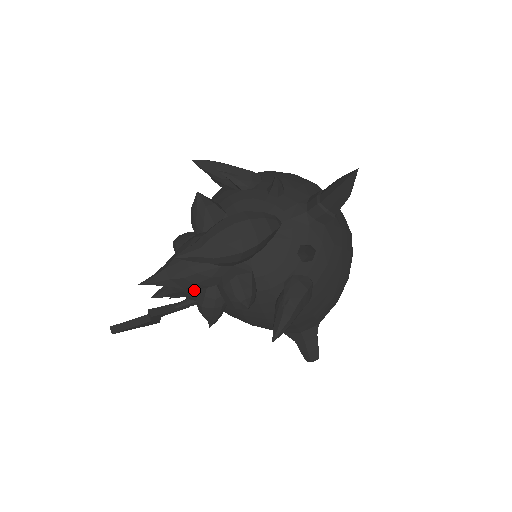
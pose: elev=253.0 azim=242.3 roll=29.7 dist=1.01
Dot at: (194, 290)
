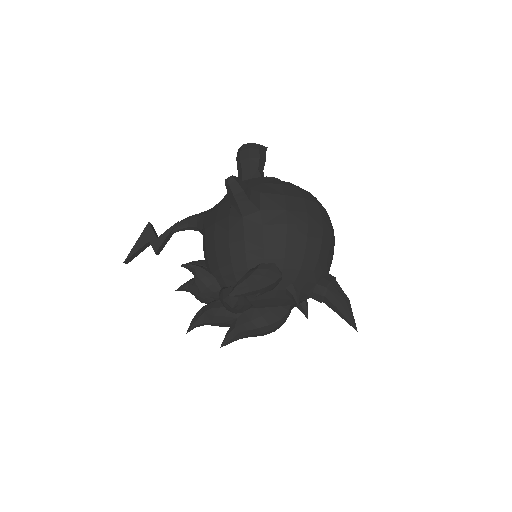
Dot at: occluded
